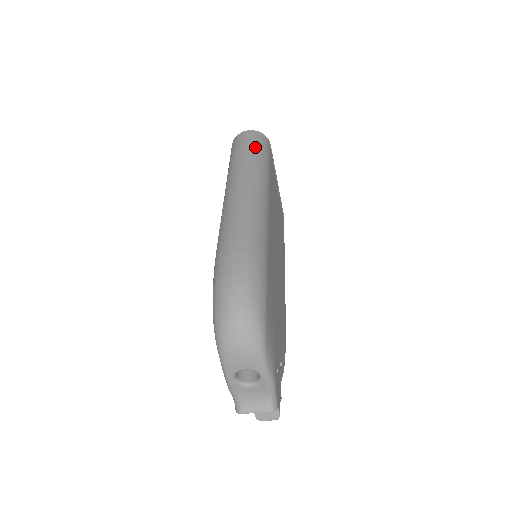
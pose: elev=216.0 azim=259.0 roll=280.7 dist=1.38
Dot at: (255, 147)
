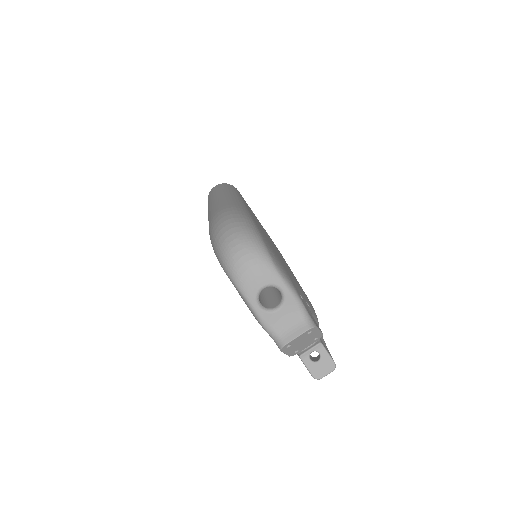
Dot at: (223, 187)
